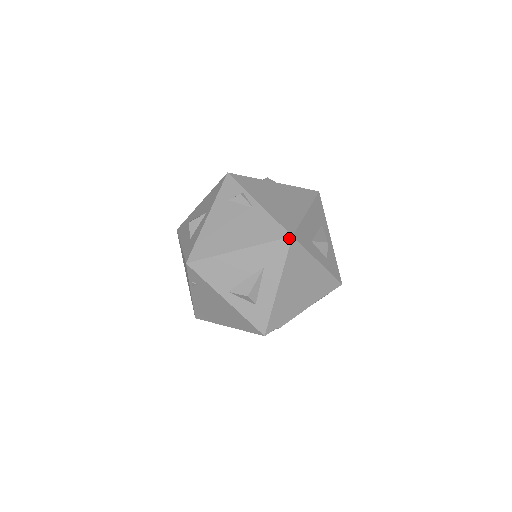
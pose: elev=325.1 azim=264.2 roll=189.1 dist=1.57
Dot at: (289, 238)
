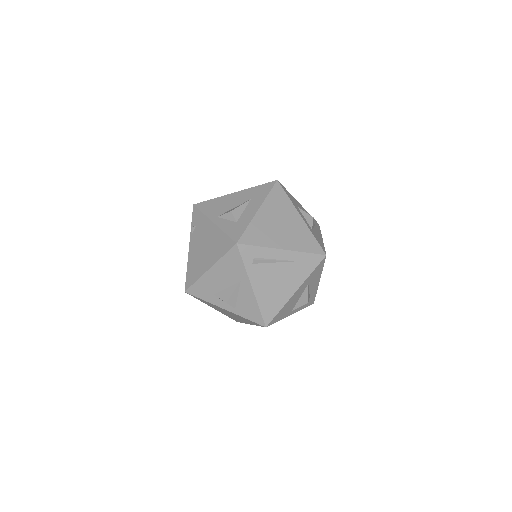
Dot at: (275, 181)
